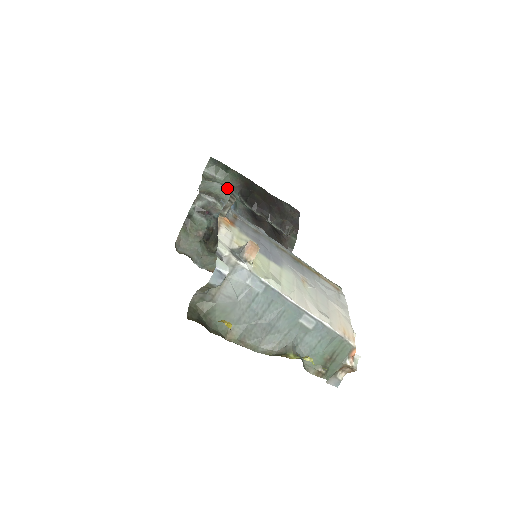
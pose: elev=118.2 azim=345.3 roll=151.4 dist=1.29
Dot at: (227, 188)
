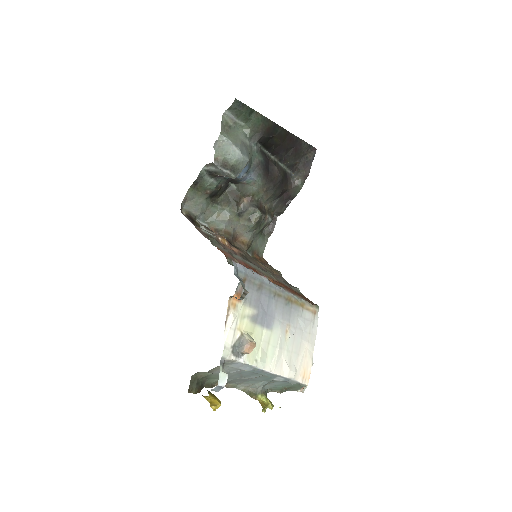
Dot at: (246, 142)
